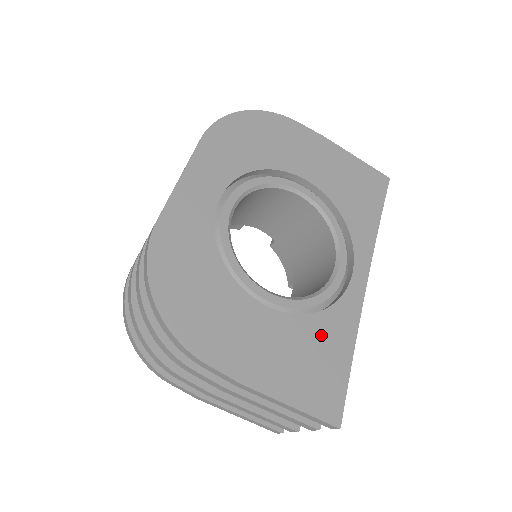
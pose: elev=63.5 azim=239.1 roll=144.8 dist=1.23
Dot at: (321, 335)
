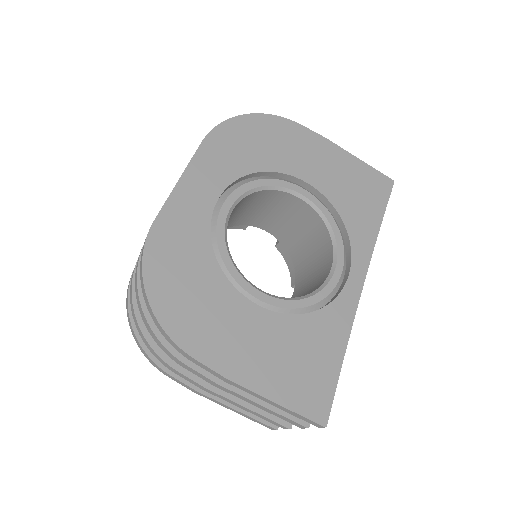
Dot at: (312, 335)
